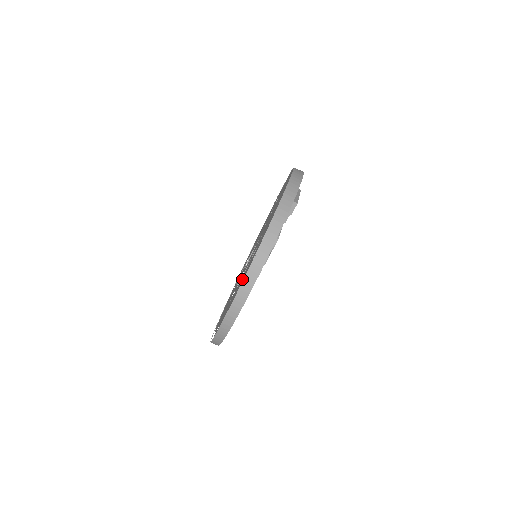
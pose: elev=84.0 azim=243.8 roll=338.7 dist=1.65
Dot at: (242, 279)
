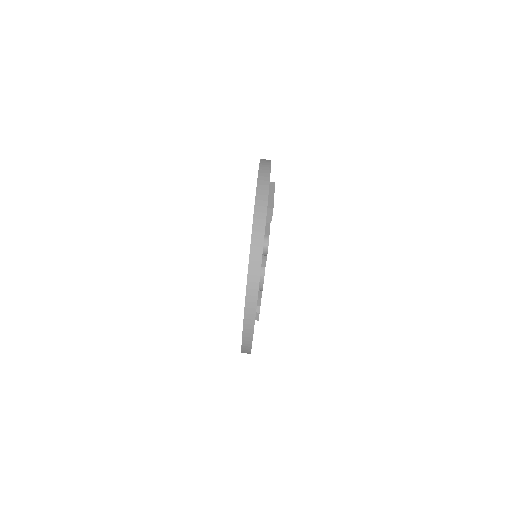
Dot at: occluded
